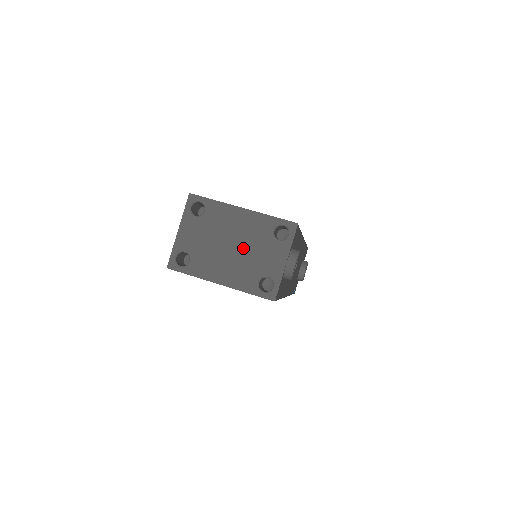
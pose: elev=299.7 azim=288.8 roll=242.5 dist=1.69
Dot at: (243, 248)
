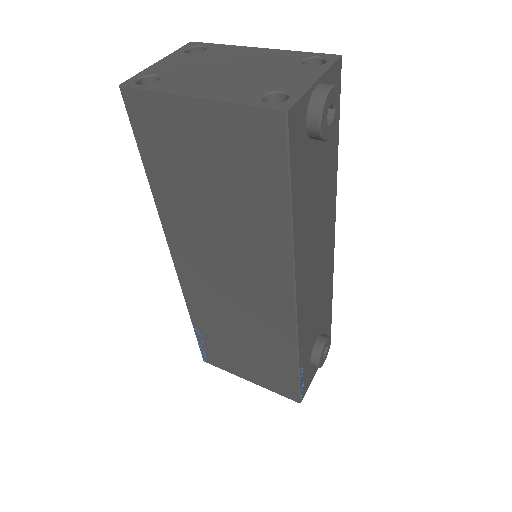
Dot at: (249, 71)
